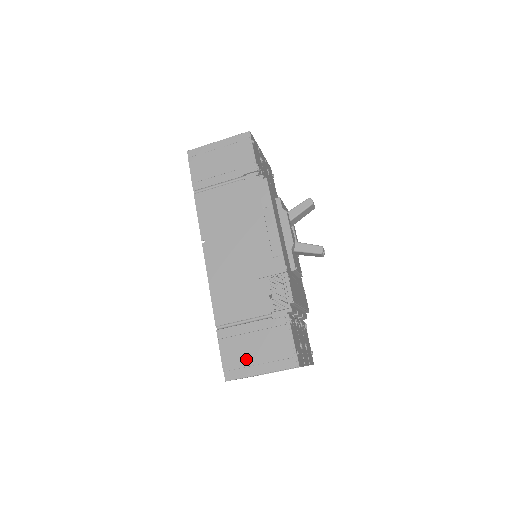
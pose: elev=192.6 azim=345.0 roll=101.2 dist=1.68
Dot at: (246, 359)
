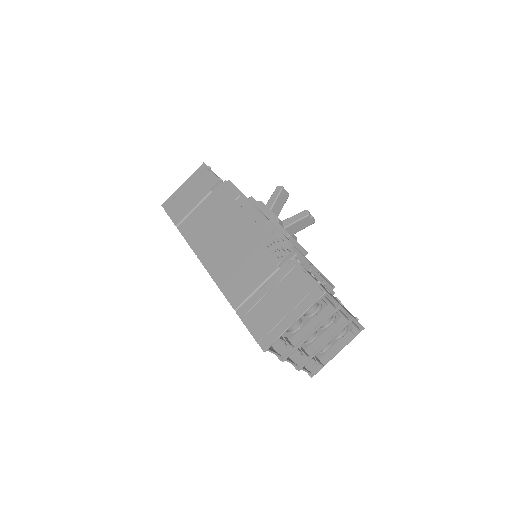
Dot at: (274, 318)
